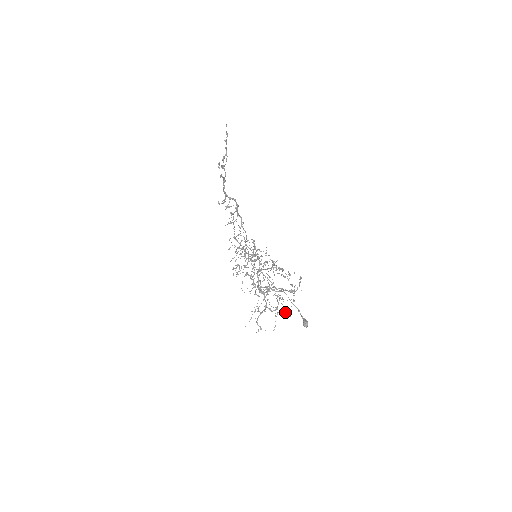
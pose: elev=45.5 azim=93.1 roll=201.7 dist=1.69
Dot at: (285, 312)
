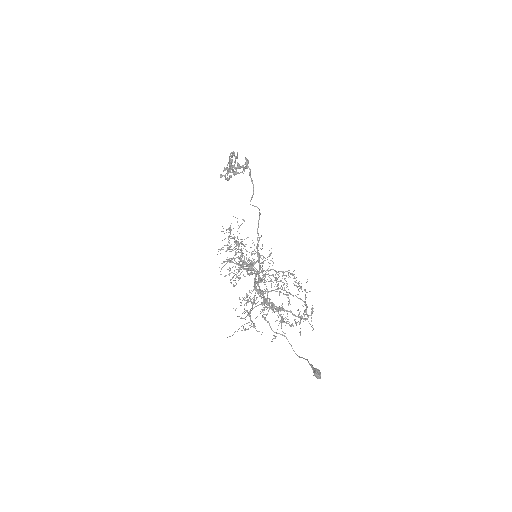
Dot at: (292, 323)
